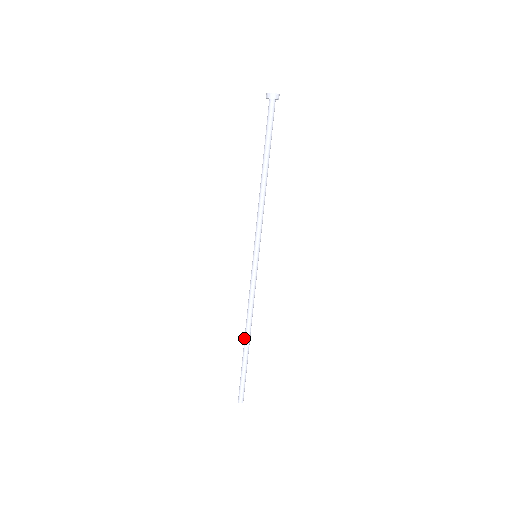
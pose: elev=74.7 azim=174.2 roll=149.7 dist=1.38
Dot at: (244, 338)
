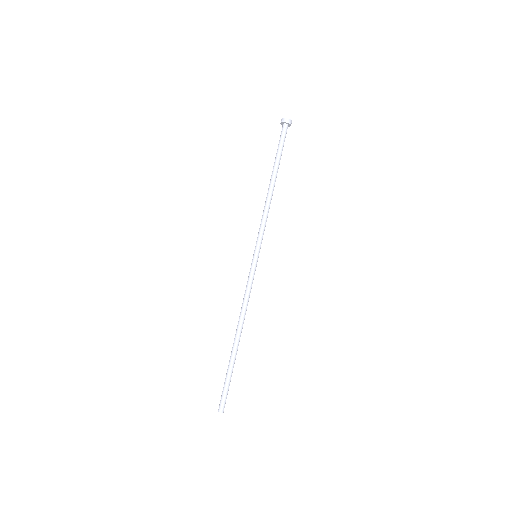
Dot at: (234, 338)
